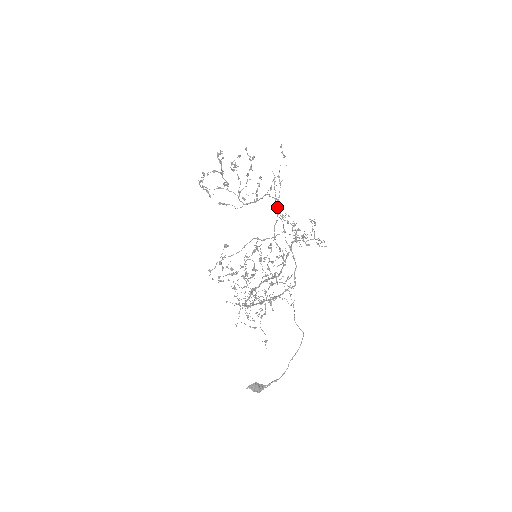
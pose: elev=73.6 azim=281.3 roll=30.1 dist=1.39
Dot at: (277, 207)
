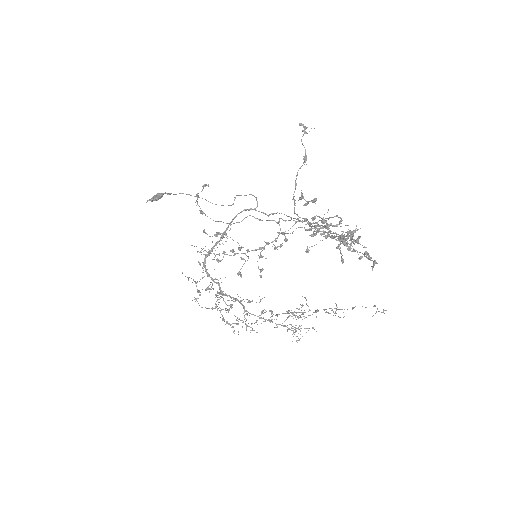
Dot at: (333, 217)
